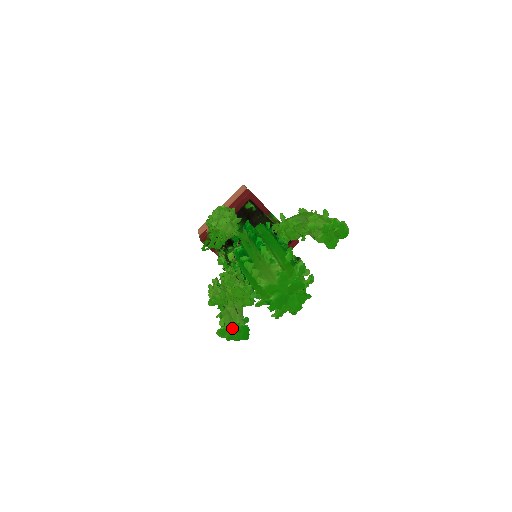
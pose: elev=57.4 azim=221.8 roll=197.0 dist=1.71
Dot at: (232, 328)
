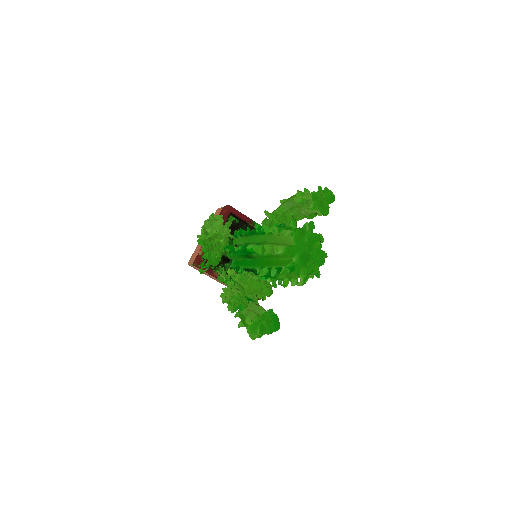
Dot at: (261, 320)
